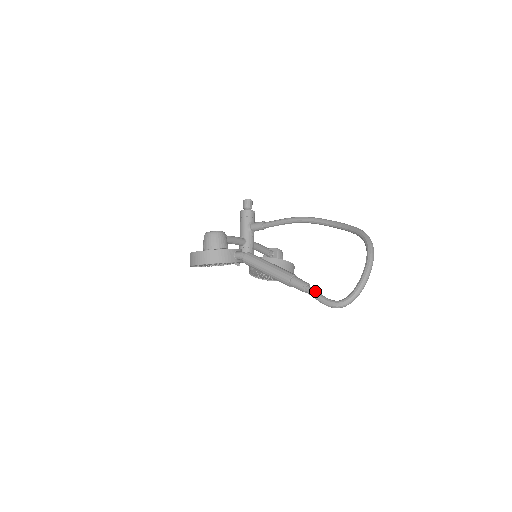
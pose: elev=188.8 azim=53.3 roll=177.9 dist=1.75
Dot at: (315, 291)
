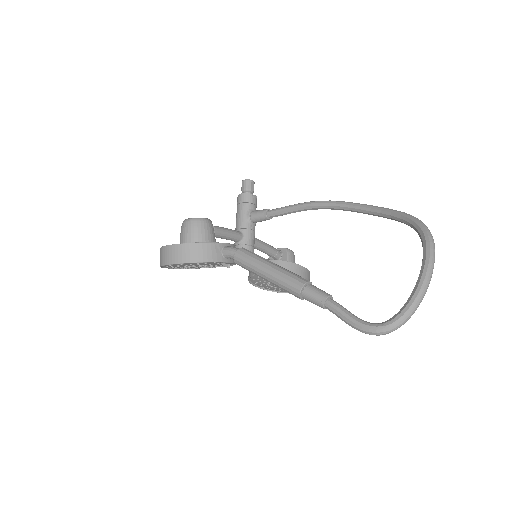
Dot at: (340, 307)
